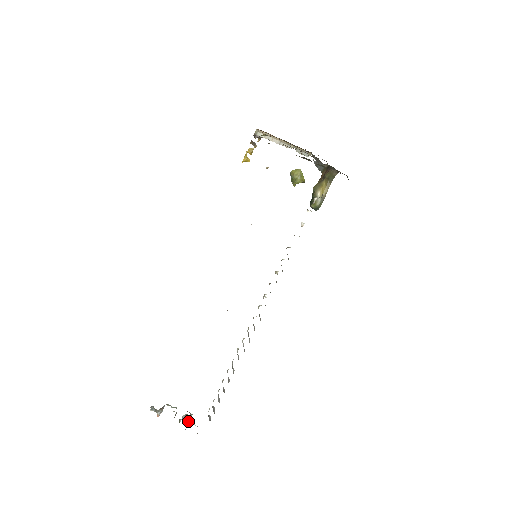
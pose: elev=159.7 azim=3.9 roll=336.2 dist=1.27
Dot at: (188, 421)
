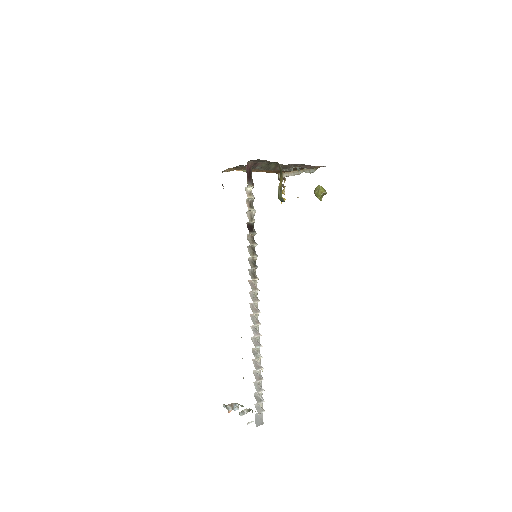
Dot at: occluded
